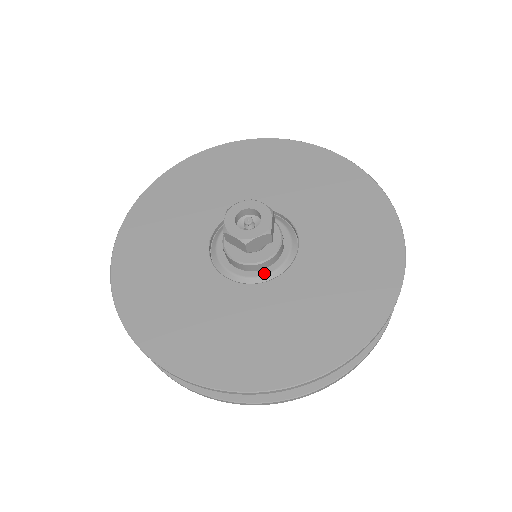
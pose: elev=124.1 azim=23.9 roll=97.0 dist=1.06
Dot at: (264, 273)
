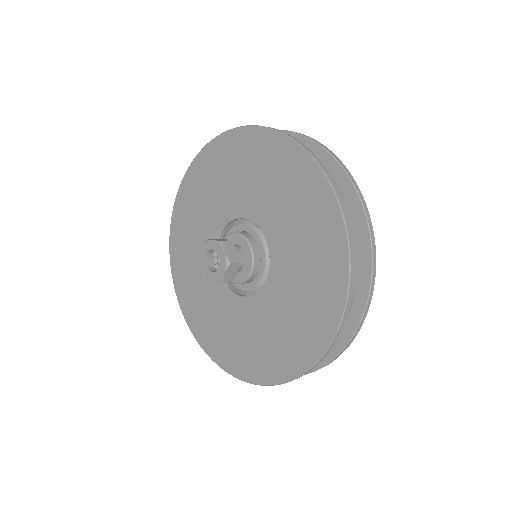
Dot at: (239, 287)
